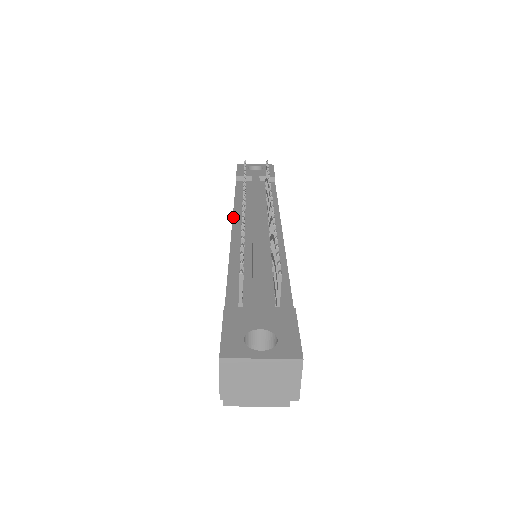
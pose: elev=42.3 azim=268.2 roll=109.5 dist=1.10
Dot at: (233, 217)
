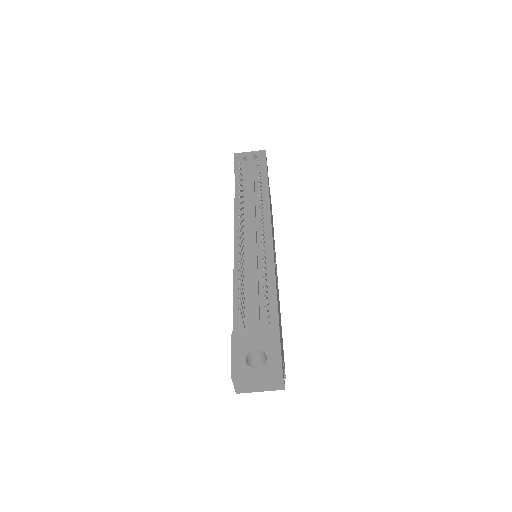
Dot at: (234, 227)
